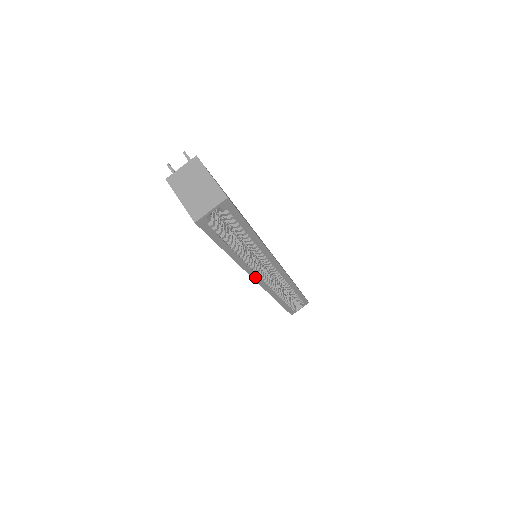
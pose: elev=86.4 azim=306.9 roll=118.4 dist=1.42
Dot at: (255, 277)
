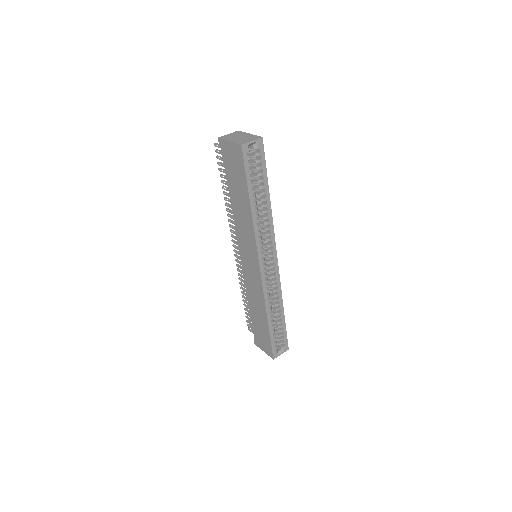
Dot at: (259, 255)
